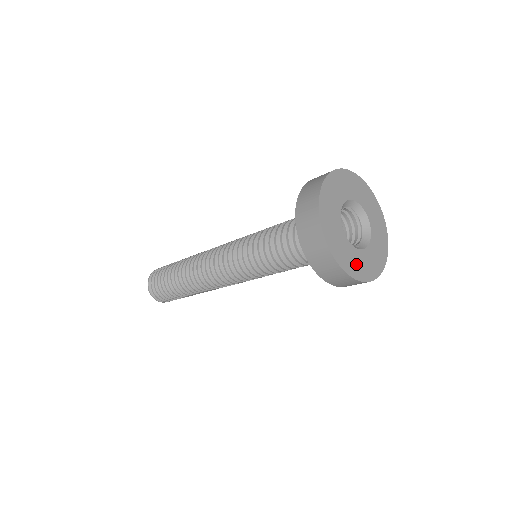
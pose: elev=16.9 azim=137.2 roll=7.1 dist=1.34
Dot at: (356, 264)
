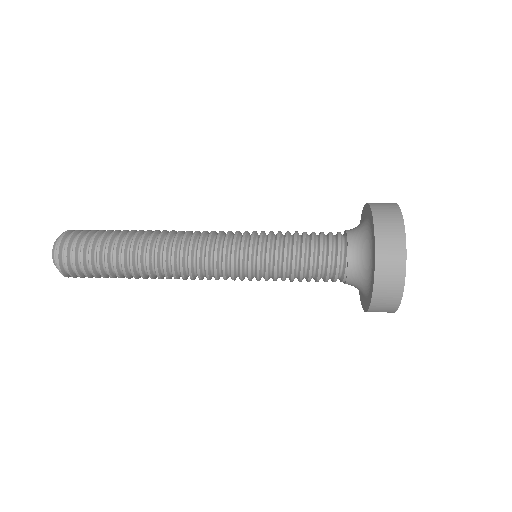
Dot at: occluded
